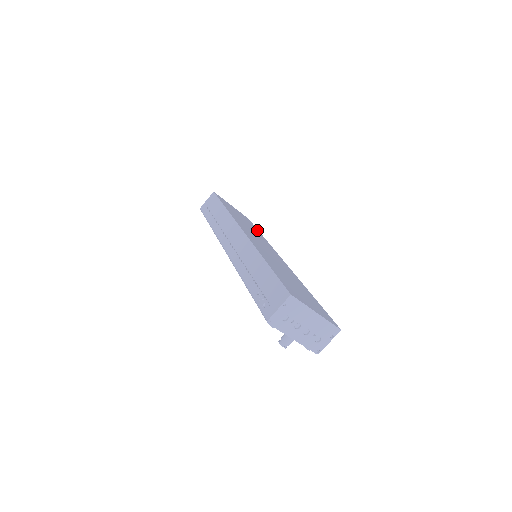
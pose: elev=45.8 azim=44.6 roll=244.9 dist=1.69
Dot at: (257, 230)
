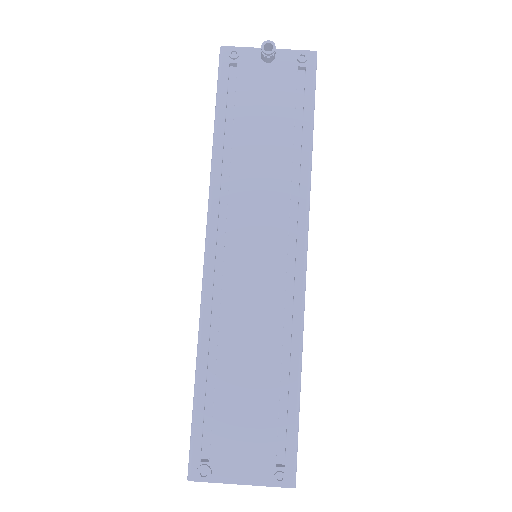
Dot at: occluded
